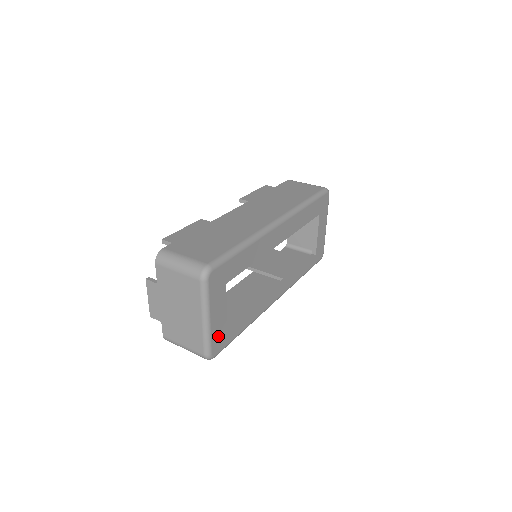
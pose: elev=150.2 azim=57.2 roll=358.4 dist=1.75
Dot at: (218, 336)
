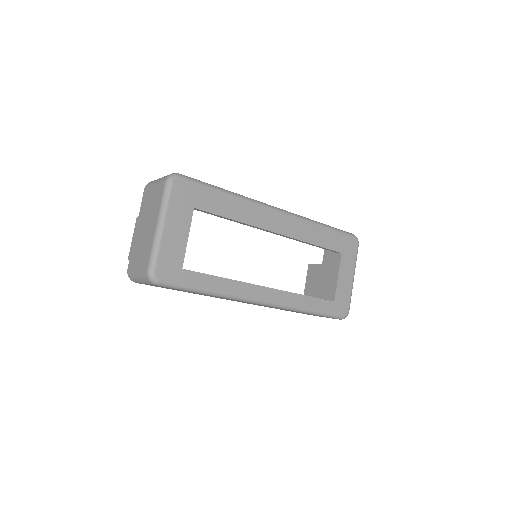
Dot at: (169, 259)
